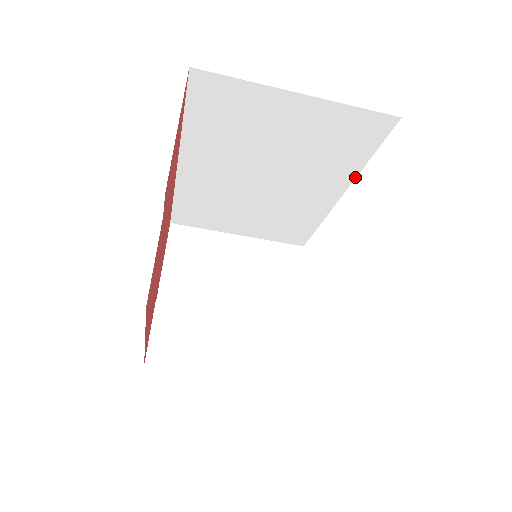
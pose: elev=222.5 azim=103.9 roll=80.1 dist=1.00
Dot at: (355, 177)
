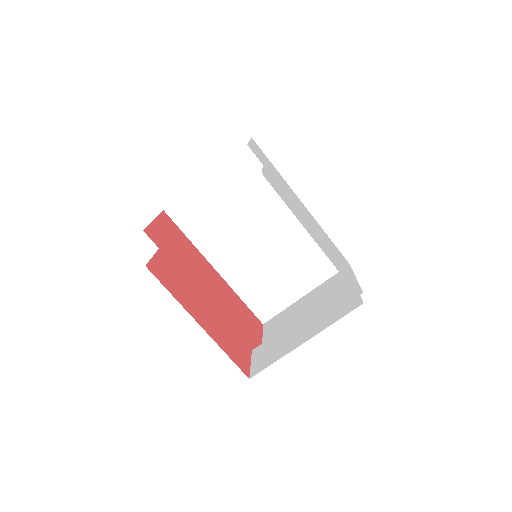
Dot at: occluded
